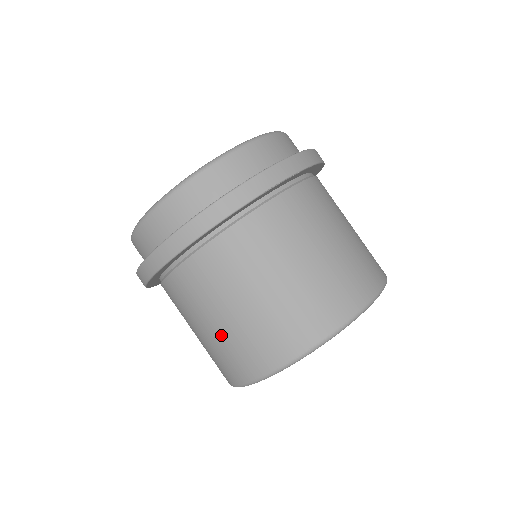
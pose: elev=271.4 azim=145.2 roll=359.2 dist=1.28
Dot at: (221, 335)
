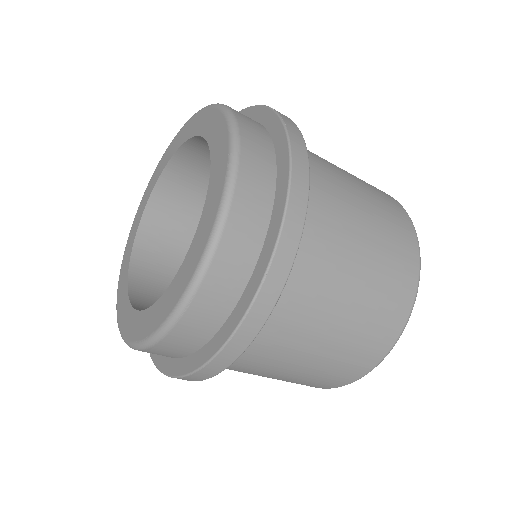
Dot at: (291, 379)
